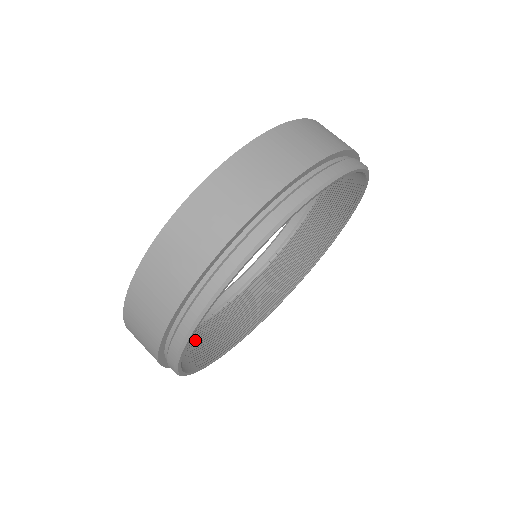
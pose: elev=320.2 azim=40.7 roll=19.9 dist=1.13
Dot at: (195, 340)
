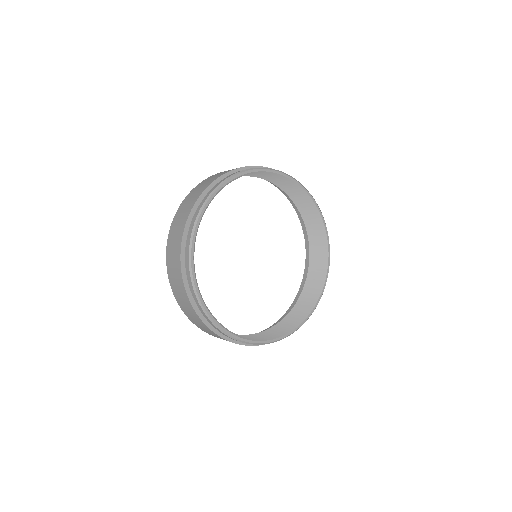
Dot at: (244, 336)
